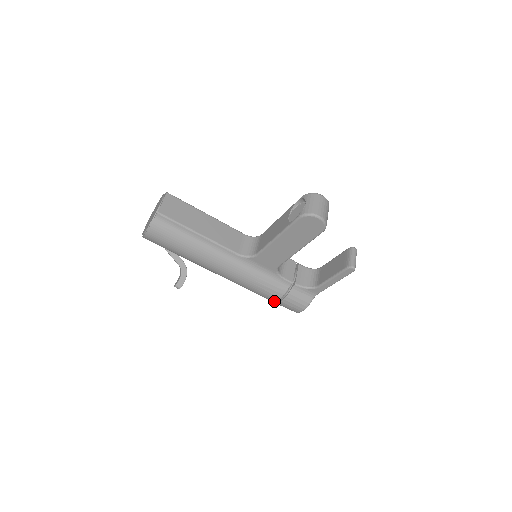
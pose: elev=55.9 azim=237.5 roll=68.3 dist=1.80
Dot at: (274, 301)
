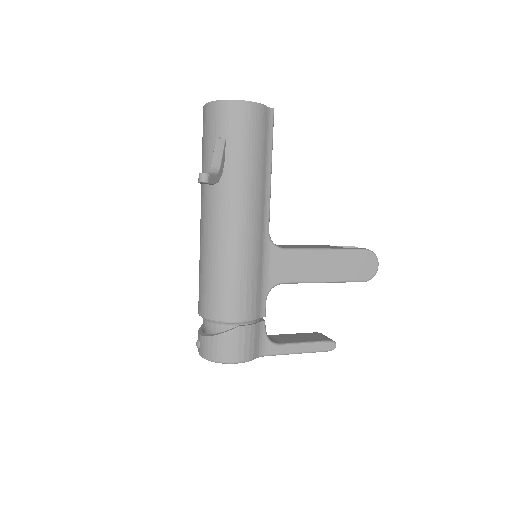
Dot at: (230, 320)
